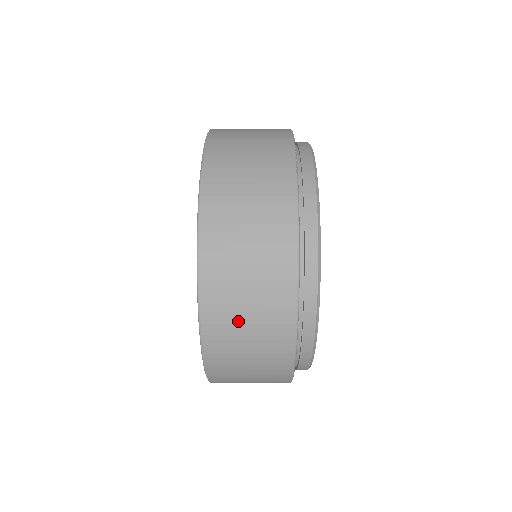
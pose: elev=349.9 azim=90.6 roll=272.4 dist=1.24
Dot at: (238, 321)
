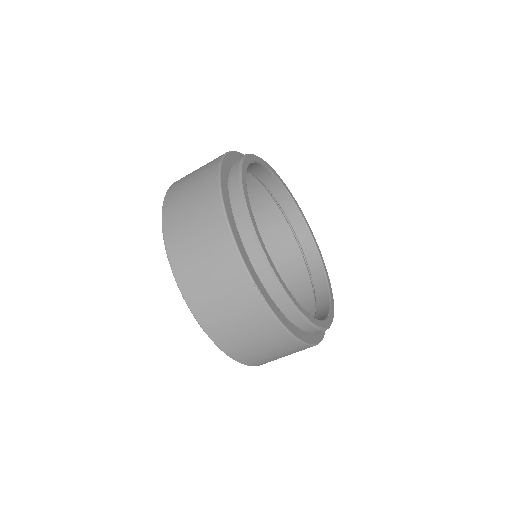
Dot at: (188, 232)
